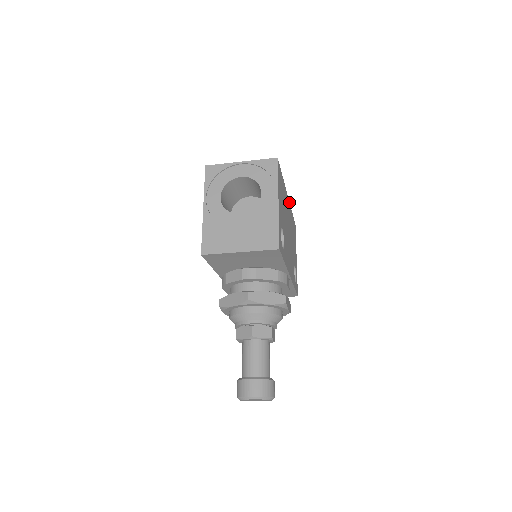
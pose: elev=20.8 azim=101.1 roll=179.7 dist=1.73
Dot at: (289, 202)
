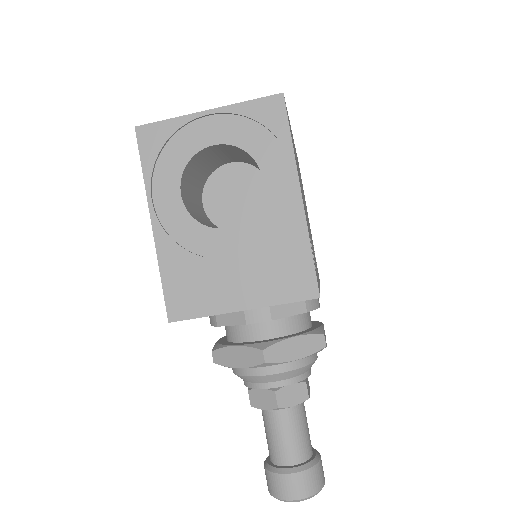
Dot at: occluded
